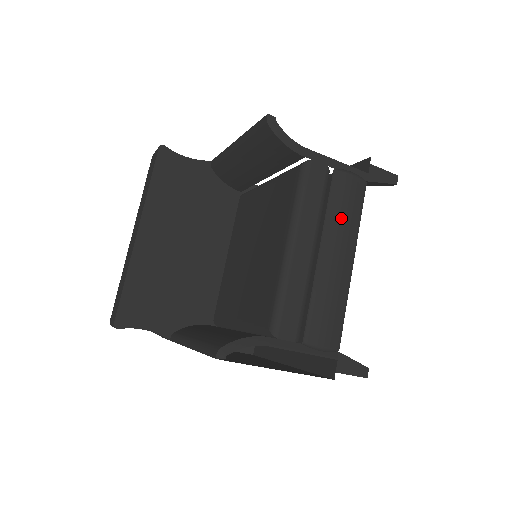
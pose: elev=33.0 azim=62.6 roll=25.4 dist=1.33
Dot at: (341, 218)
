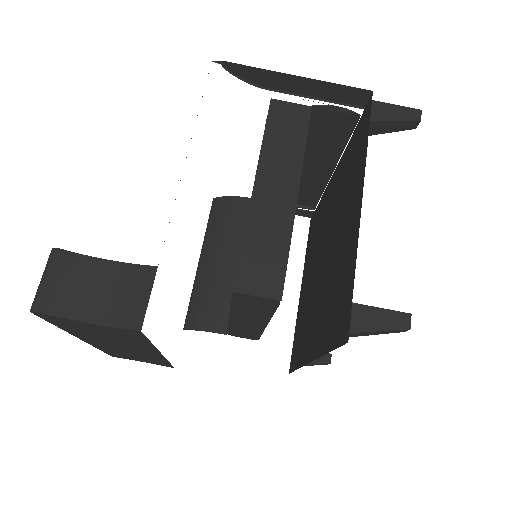
Dot at: (302, 182)
